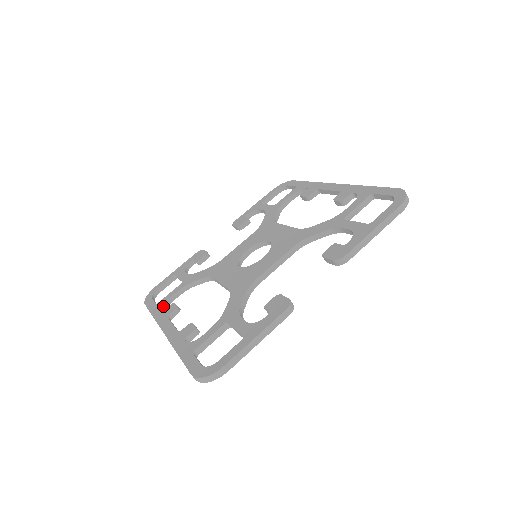
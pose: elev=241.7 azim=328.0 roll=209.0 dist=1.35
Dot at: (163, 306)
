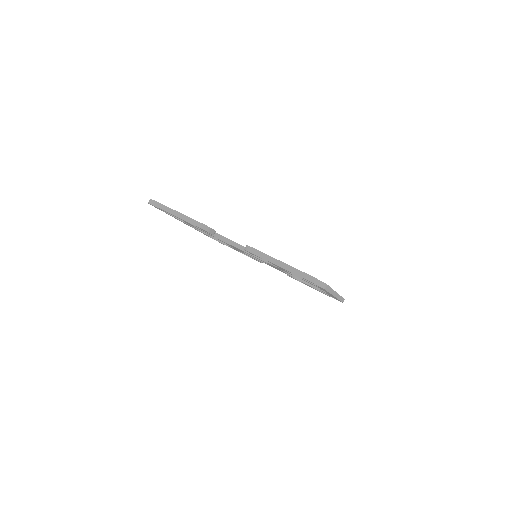
Dot at: occluded
